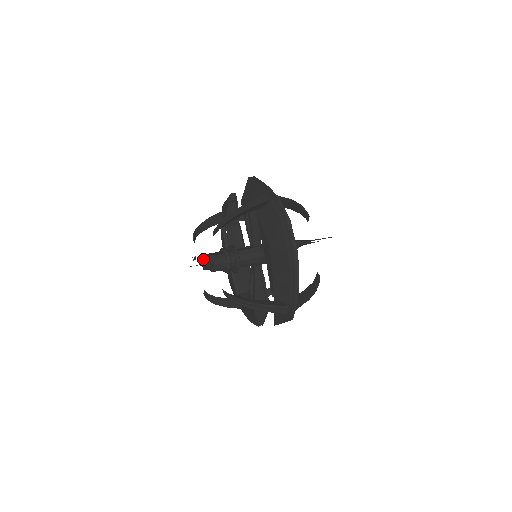
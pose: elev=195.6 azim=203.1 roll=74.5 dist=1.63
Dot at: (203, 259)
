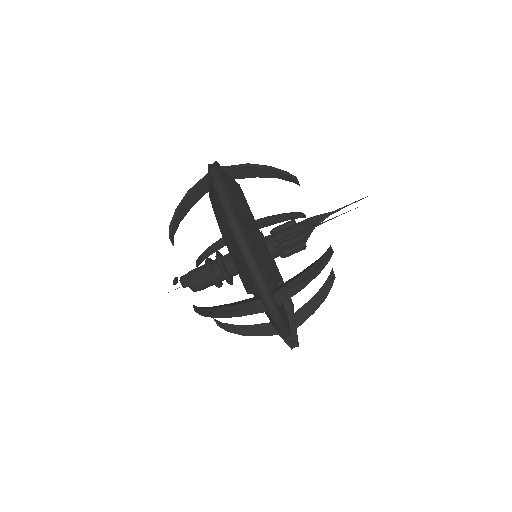
Dot at: (182, 278)
